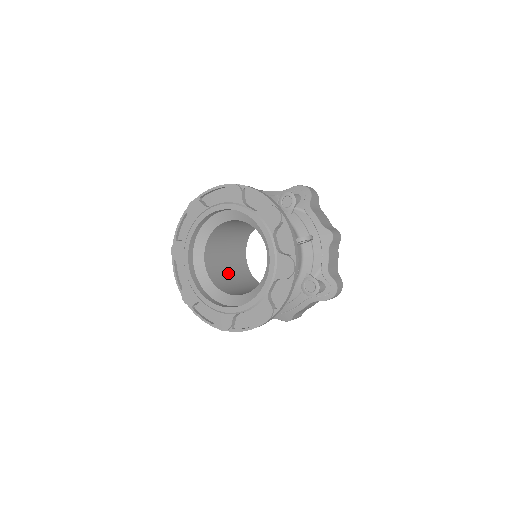
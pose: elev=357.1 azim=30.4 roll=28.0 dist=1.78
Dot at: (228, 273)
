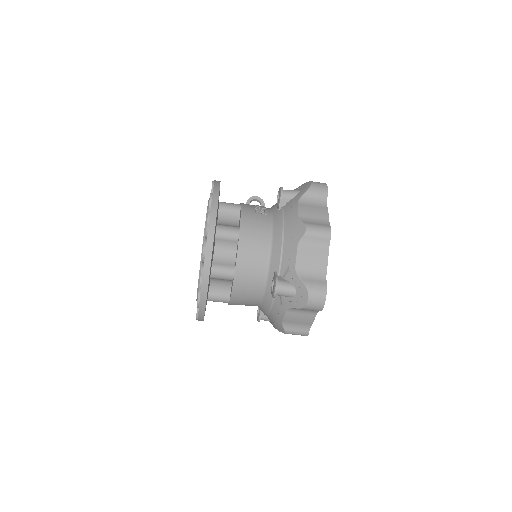
Dot at: occluded
